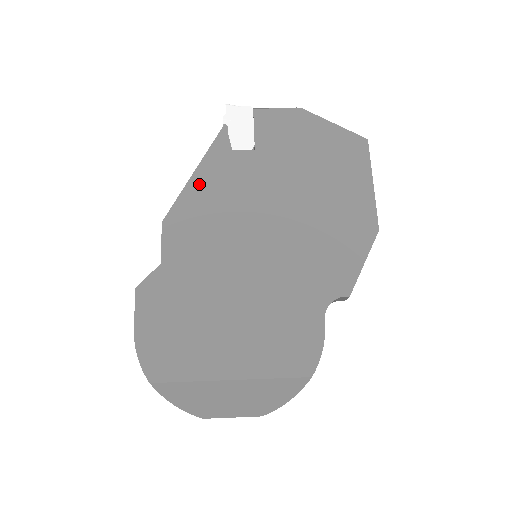
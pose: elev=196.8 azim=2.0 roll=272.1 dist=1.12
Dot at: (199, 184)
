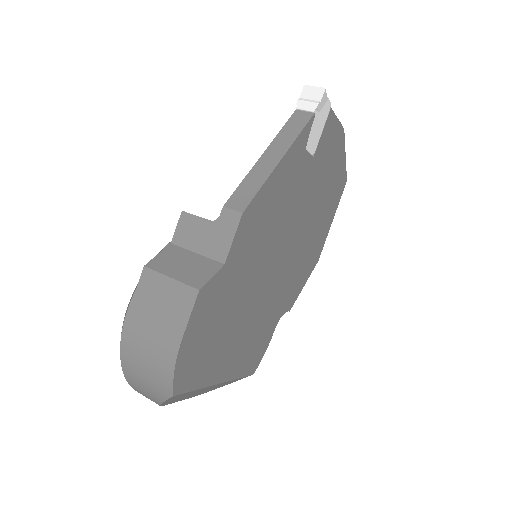
Dot at: (278, 177)
